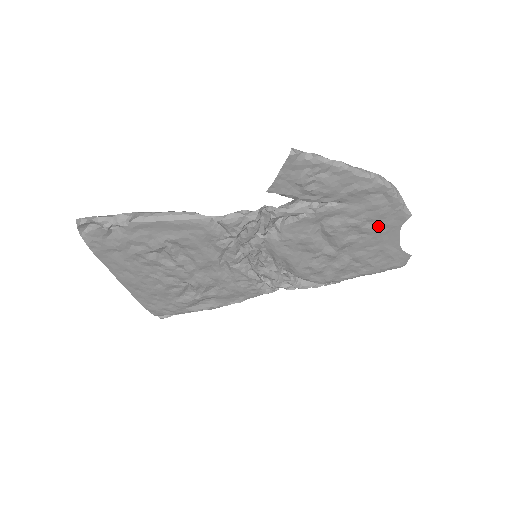
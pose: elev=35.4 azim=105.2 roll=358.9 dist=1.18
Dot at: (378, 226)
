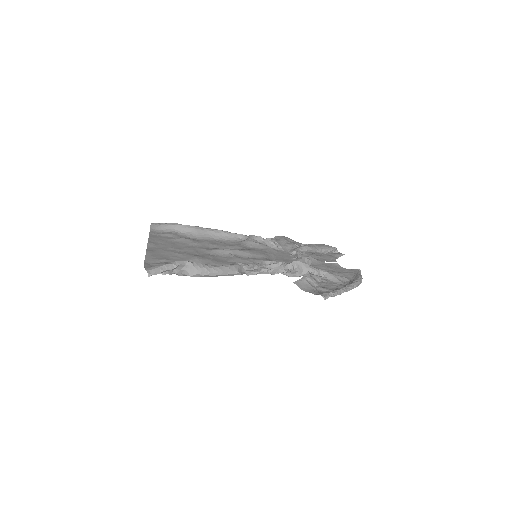
Dot at: (340, 271)
